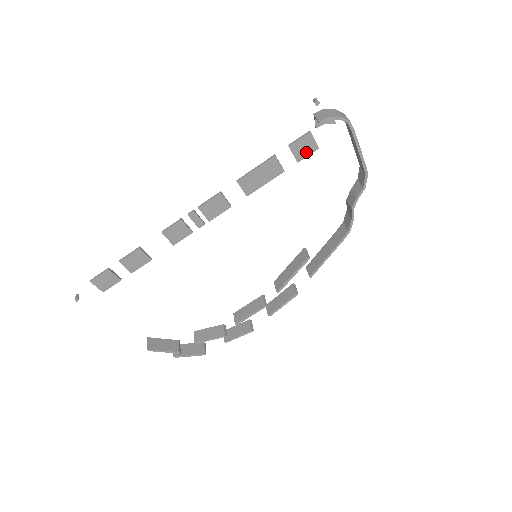
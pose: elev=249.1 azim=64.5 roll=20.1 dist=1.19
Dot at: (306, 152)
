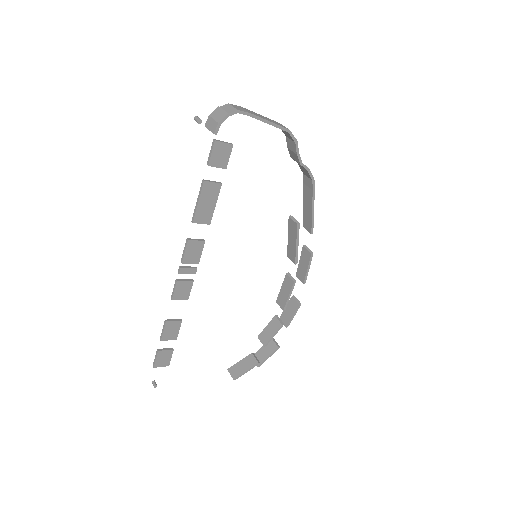
Dot at: (225, 157)
